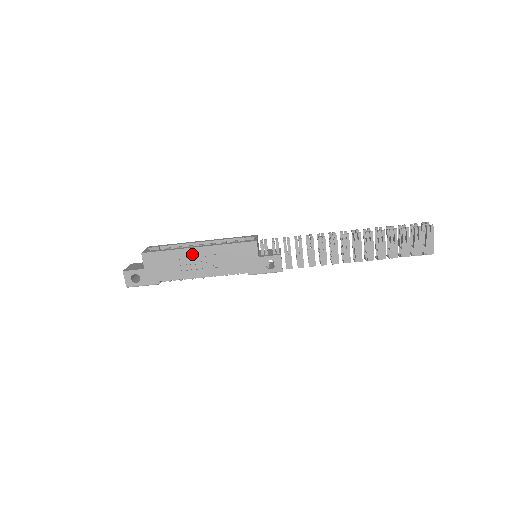
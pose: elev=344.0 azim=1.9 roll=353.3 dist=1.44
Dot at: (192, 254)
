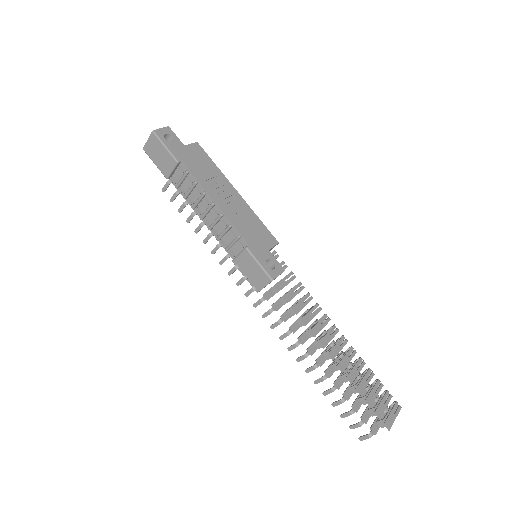
Dot at: (228, 187)
